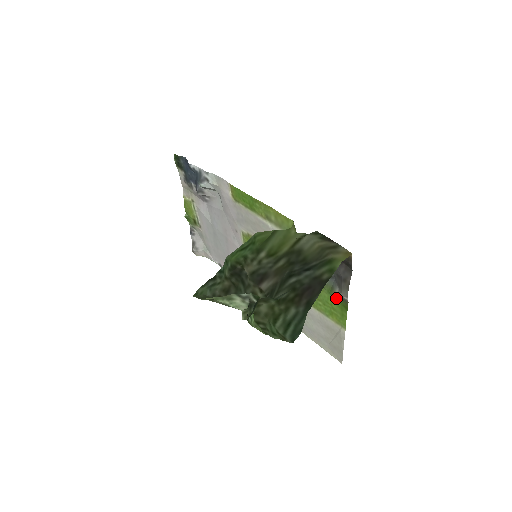
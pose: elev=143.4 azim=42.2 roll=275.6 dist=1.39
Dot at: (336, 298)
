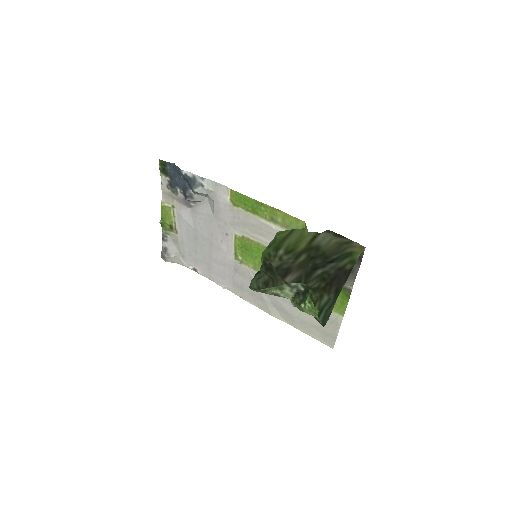
Dot at: occluded
